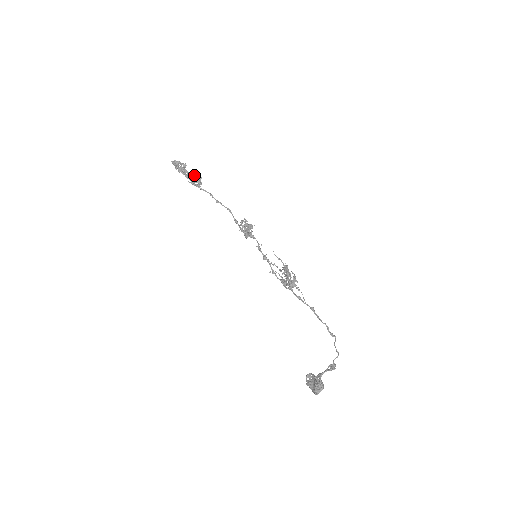
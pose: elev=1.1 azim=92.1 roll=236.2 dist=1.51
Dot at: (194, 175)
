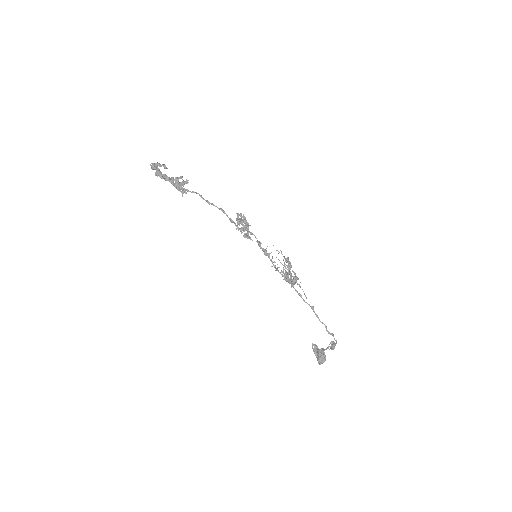
Dot at: (178, 178)
